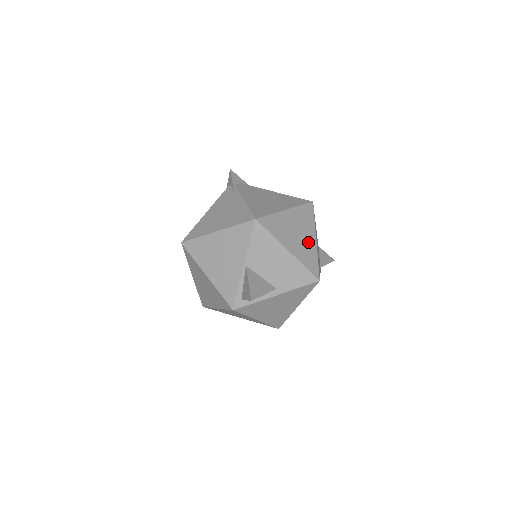
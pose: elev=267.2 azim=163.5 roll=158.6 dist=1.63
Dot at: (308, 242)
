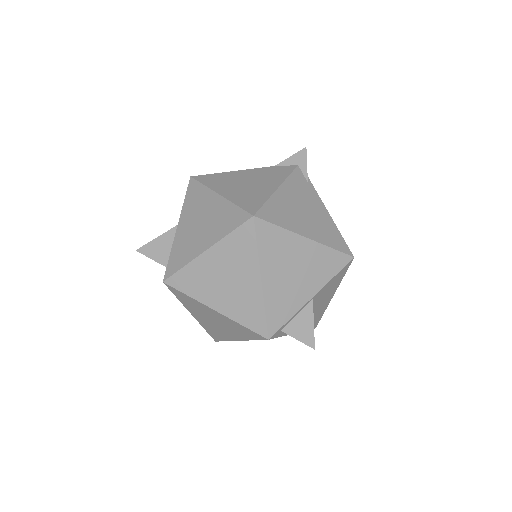
Dot at: occluded
